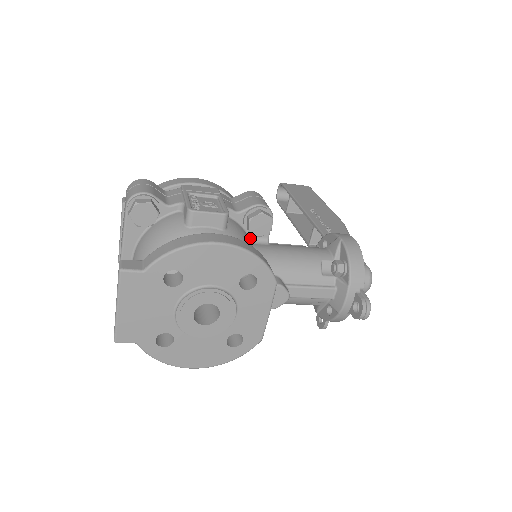
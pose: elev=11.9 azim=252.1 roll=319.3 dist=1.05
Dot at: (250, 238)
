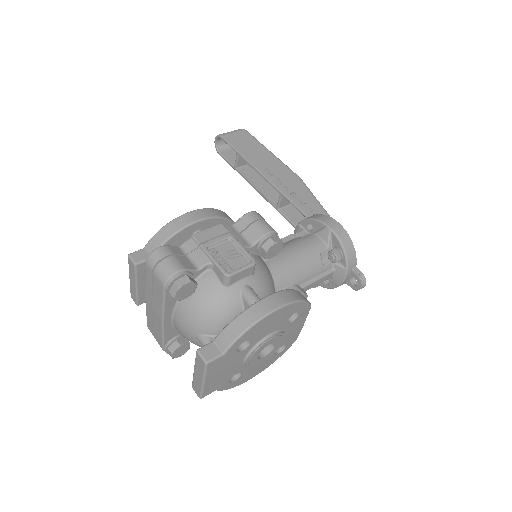
Dot at: (261, 257)
